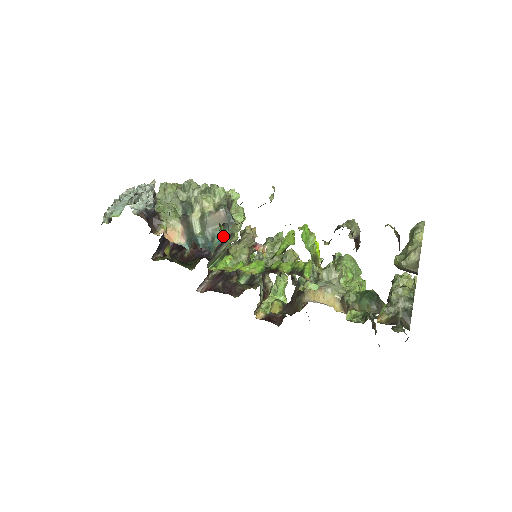
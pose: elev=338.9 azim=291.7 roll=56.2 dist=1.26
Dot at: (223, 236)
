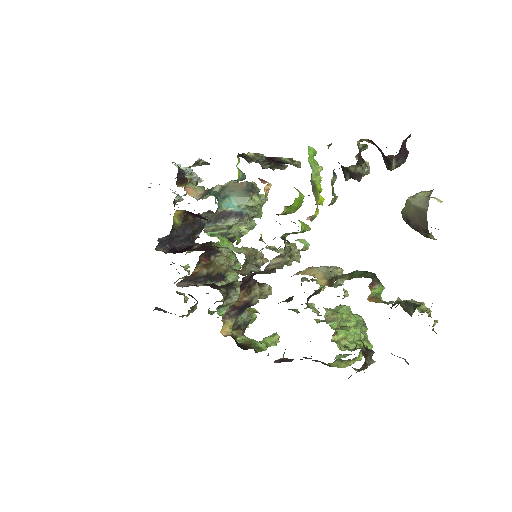
Dot at: (235, 203)
